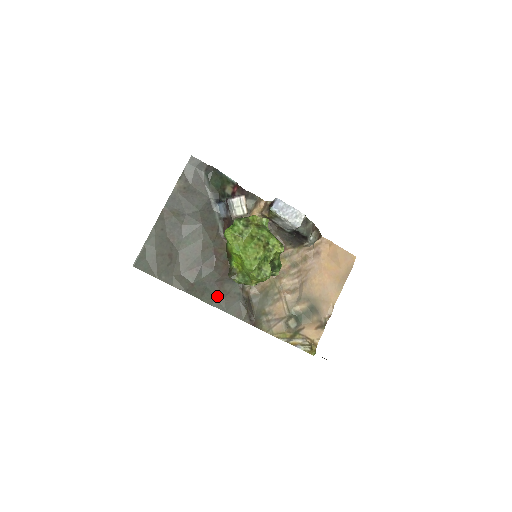
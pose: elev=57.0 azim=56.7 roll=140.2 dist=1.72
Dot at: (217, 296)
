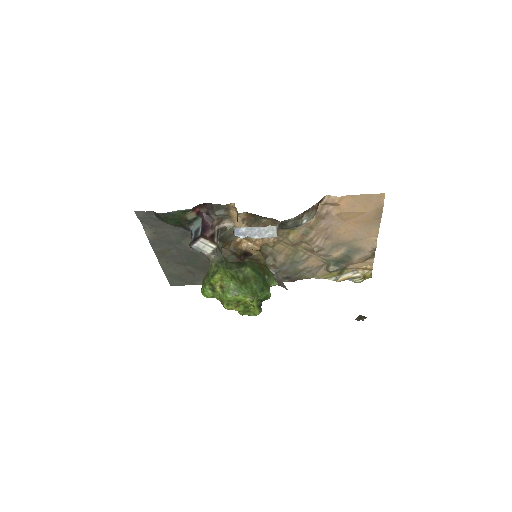
Dot at: occluded
